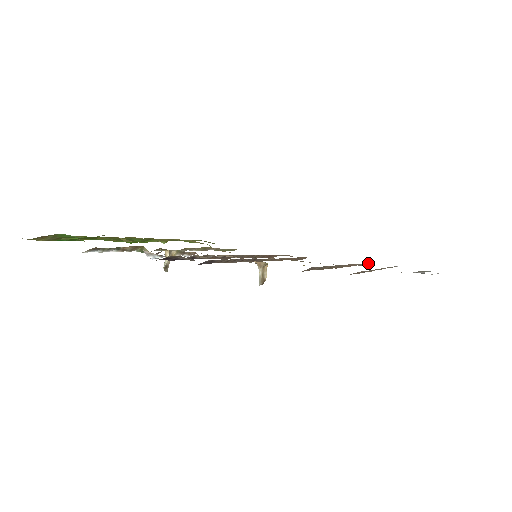
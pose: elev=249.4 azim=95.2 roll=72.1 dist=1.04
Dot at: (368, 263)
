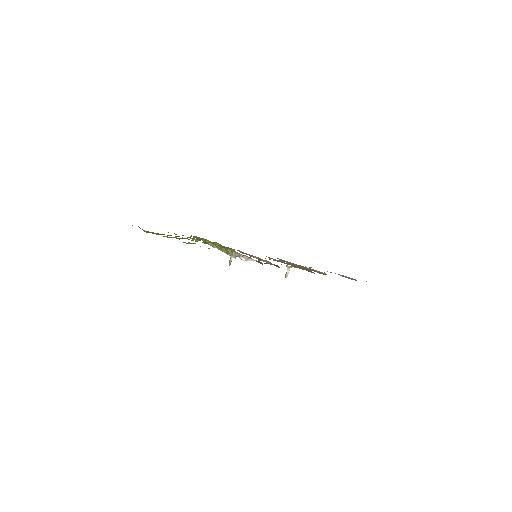
Dot at: occluded
